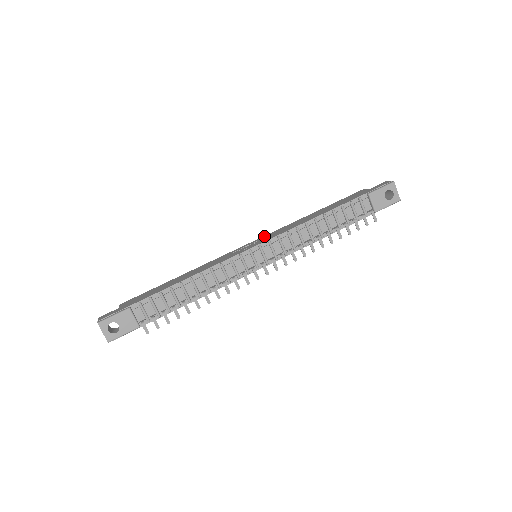
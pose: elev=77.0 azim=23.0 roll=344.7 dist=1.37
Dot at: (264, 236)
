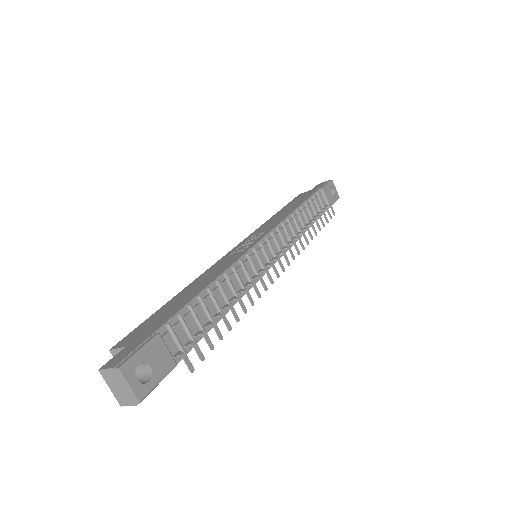
Dot at: (247, 237)
